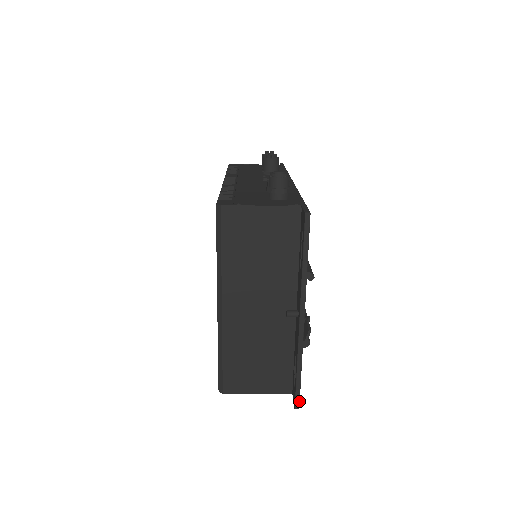
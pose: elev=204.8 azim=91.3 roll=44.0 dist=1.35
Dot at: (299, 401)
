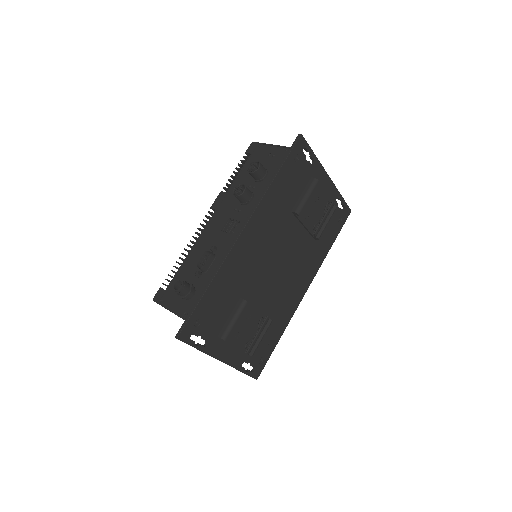
Dot at: (254, 378)
